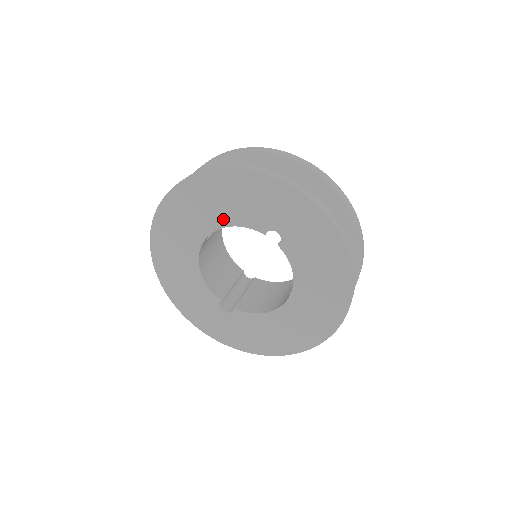
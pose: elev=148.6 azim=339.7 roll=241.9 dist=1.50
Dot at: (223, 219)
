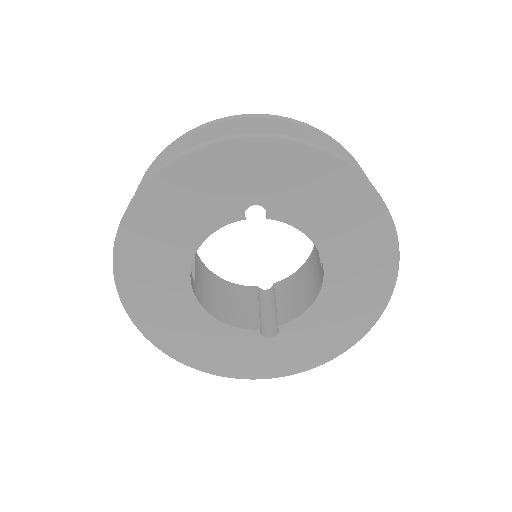
Dot at: (190, 240)
